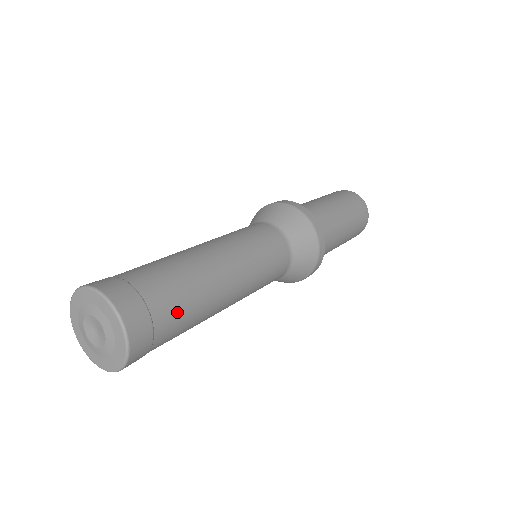
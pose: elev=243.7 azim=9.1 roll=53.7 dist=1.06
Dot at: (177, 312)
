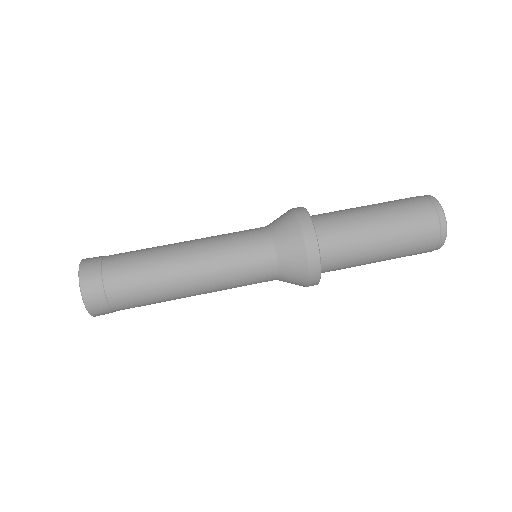
Dot at: (131, 298)
